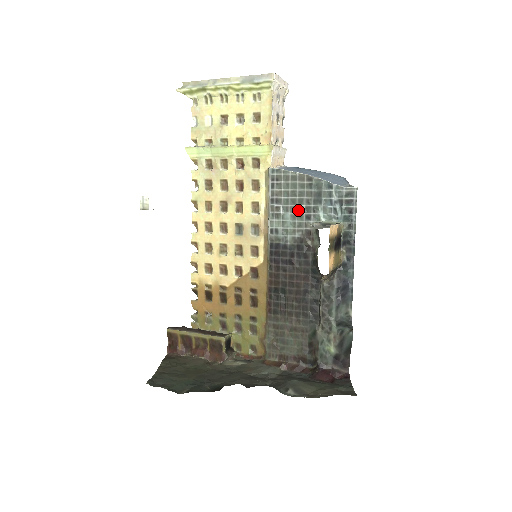
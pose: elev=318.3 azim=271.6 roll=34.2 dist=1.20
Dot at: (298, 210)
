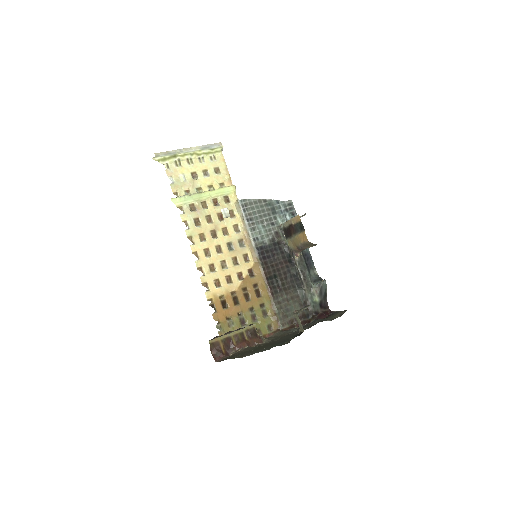
Dot at: (265, 221)
